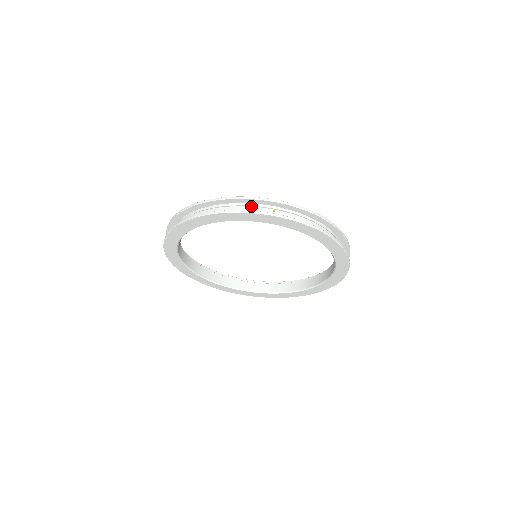
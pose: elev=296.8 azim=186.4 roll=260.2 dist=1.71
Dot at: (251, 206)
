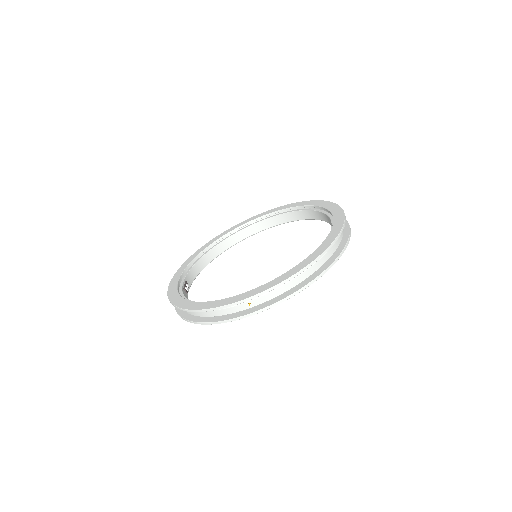
Dot at: (227, 308)
